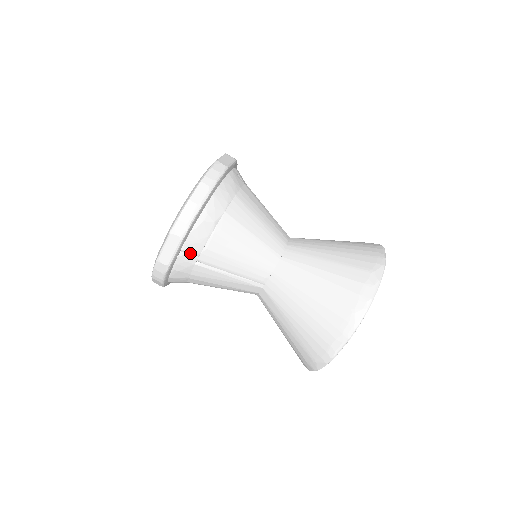
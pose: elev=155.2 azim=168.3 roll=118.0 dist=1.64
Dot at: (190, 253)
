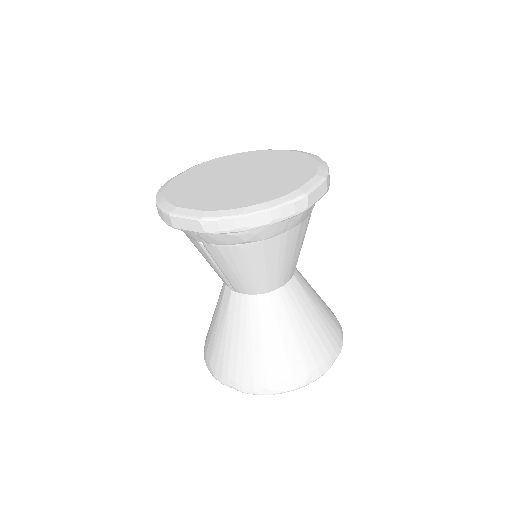
Dot at: (201, 237)
